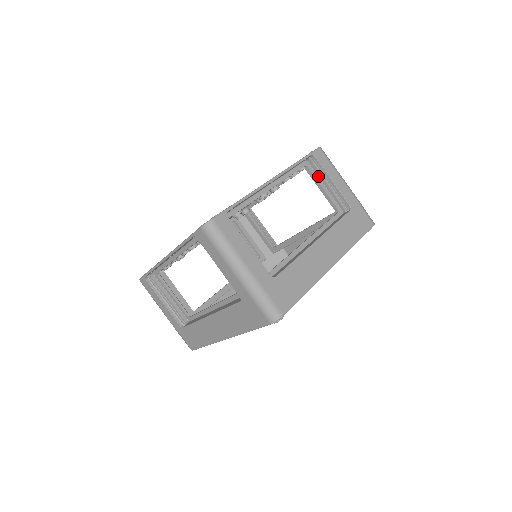
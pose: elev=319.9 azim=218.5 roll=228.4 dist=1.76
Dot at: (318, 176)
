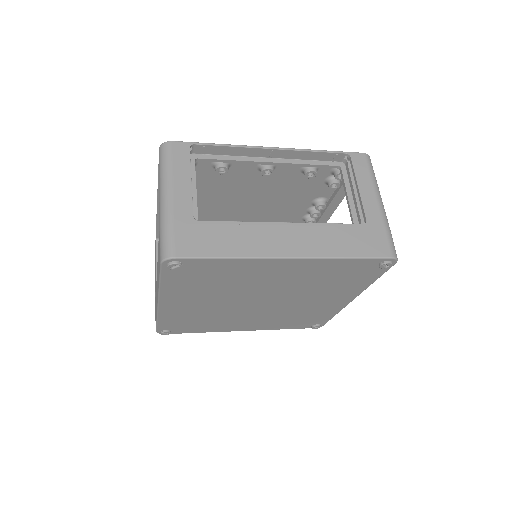
Dot at: (349, 182)
